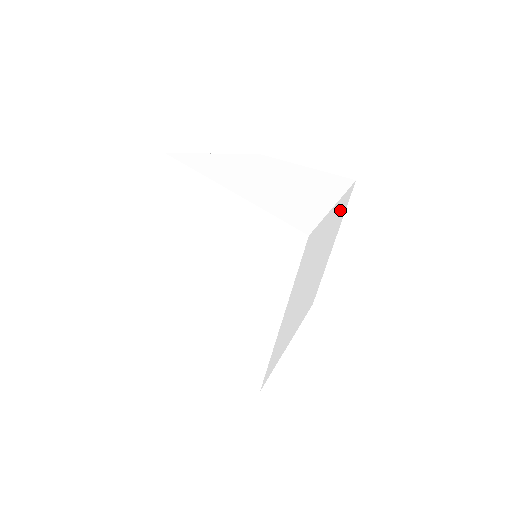
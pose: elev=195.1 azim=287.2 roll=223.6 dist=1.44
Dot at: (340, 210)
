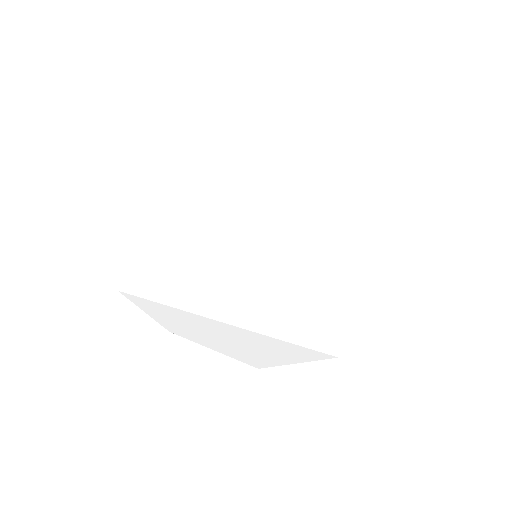
Dot at: occluded
